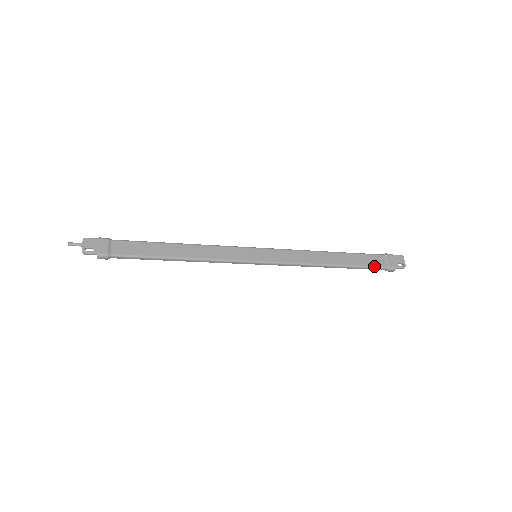
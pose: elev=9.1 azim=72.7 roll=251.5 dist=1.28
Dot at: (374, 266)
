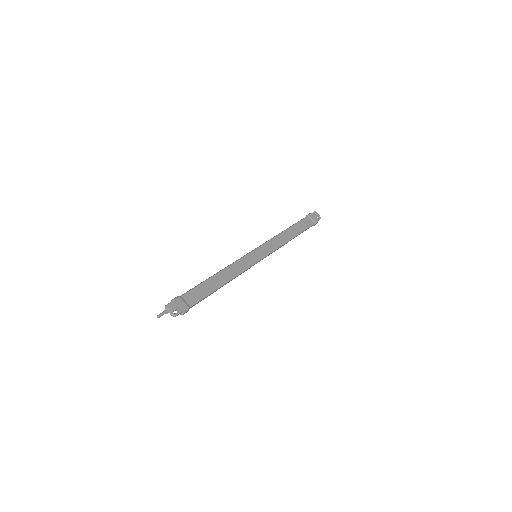
Dot at: (309, 226)
